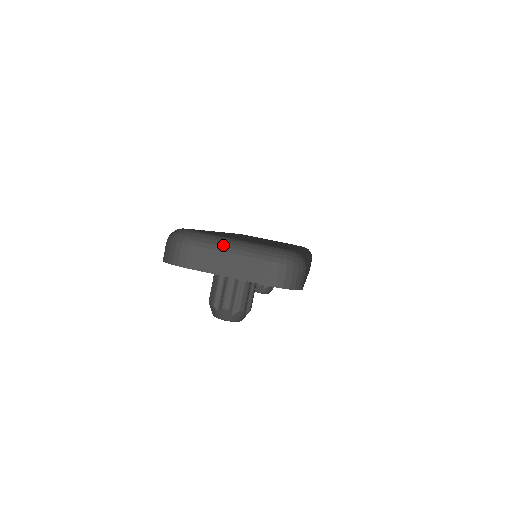
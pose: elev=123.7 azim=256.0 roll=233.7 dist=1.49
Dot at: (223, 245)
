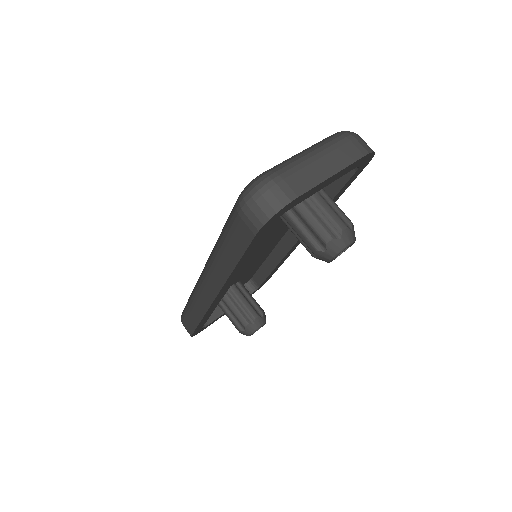
Dot at: (301, 156)
